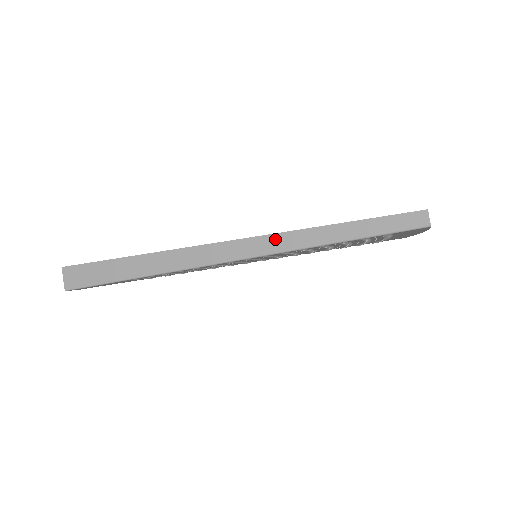
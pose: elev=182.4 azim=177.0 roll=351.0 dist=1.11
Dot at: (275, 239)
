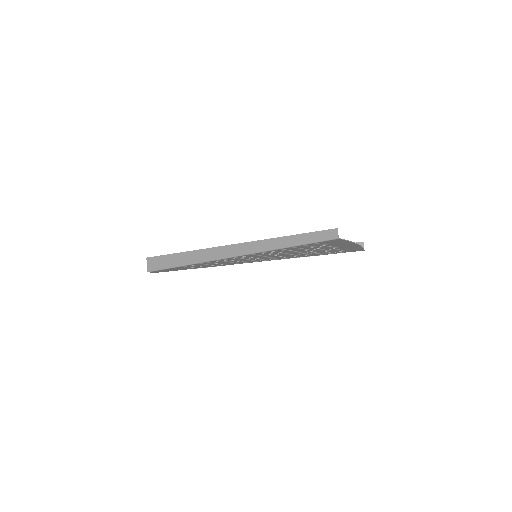
Dot at: (257, 244)
